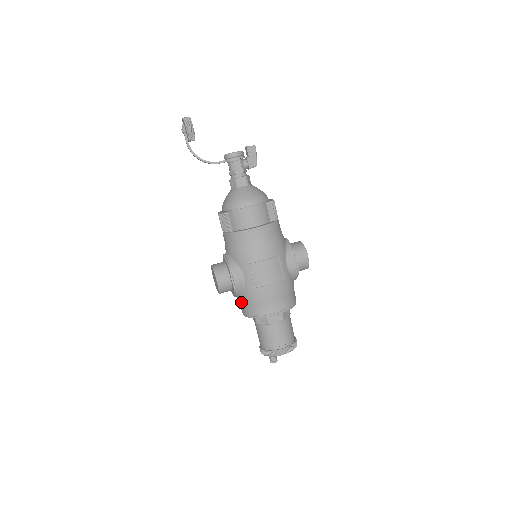
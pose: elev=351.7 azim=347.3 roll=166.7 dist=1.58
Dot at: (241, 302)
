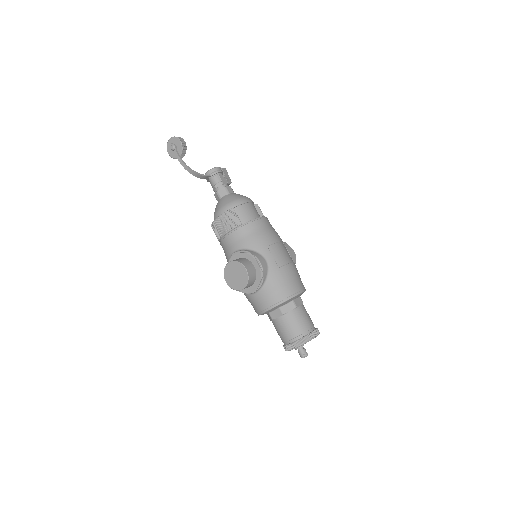
Dot at: (266, 292)
